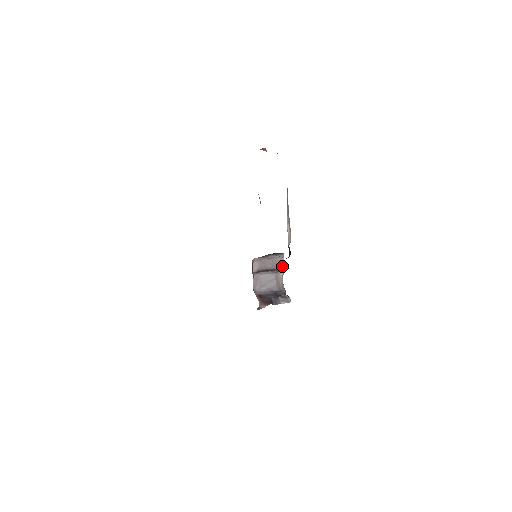
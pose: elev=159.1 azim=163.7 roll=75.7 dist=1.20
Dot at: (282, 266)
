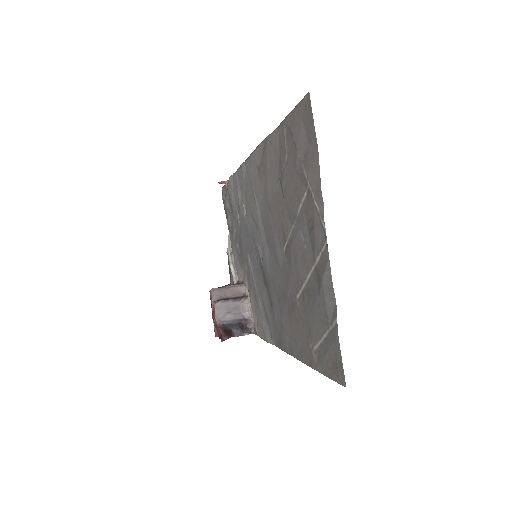
Dot at: (245, 294)
